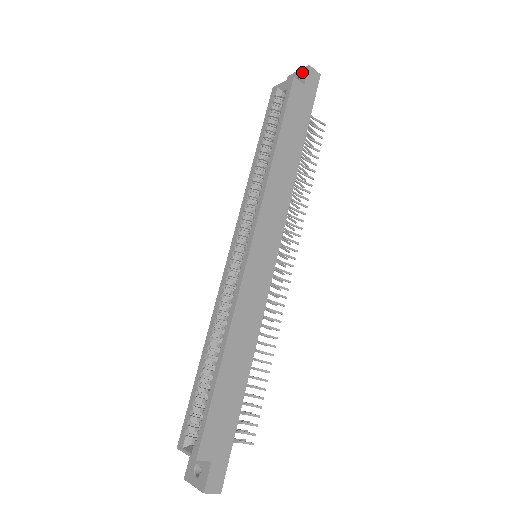
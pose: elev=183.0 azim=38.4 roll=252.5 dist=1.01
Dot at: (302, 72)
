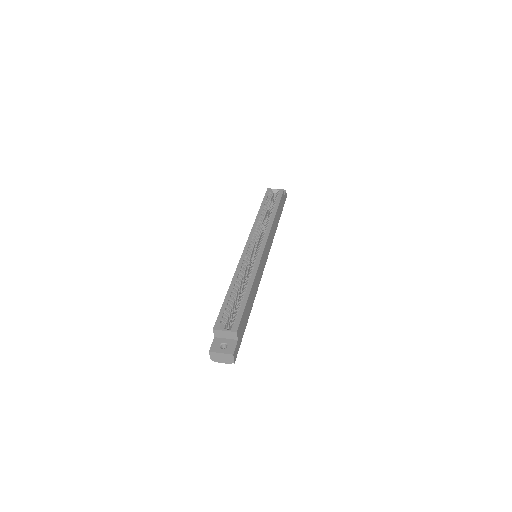
Dot at: occluded
